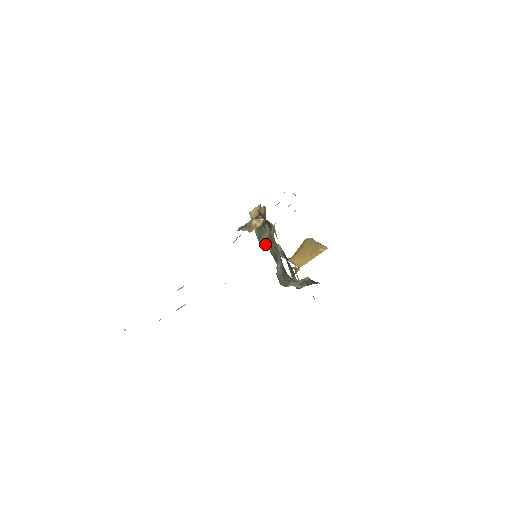
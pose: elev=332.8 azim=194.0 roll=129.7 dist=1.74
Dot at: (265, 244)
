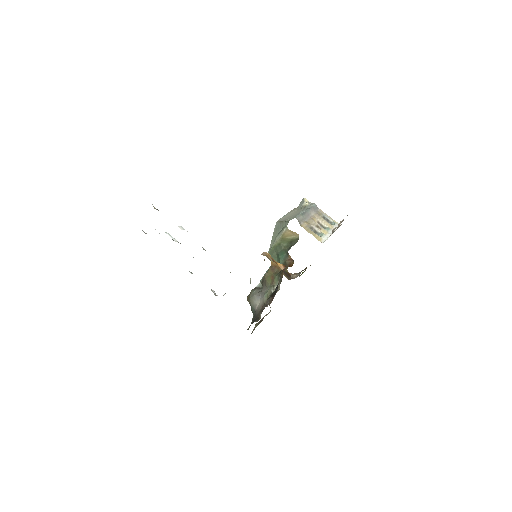
Dot at: occluded
